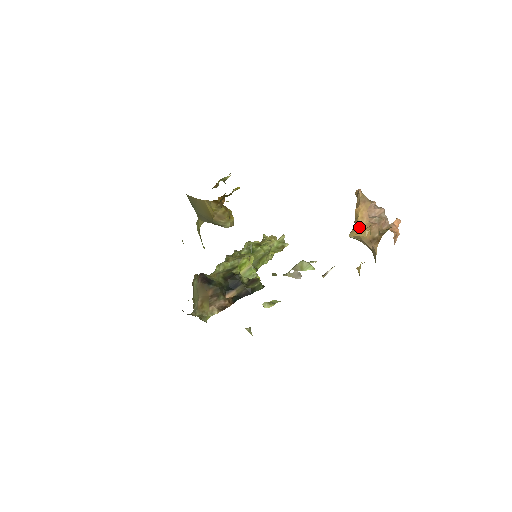
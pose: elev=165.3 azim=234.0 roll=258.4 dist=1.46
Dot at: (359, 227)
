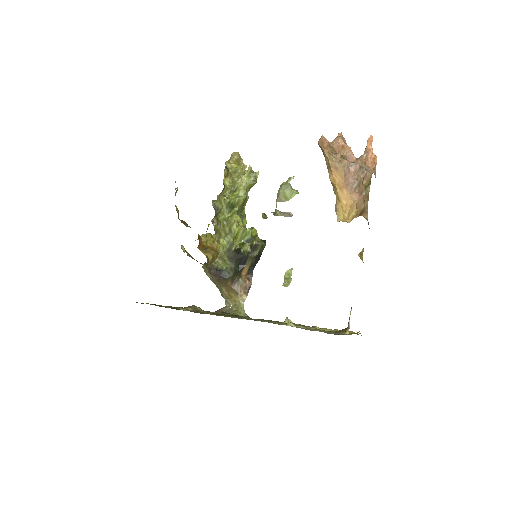
Dot at: (342, 204)
